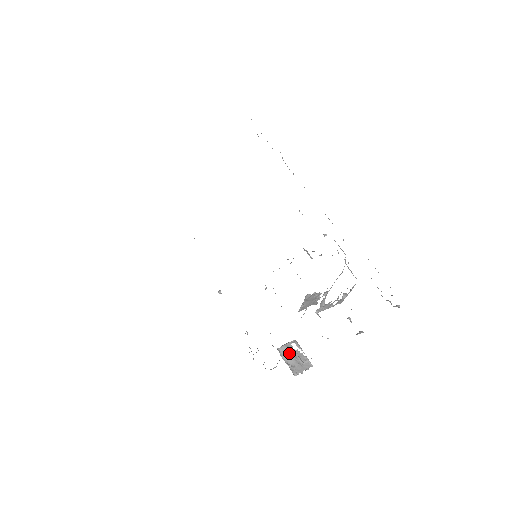
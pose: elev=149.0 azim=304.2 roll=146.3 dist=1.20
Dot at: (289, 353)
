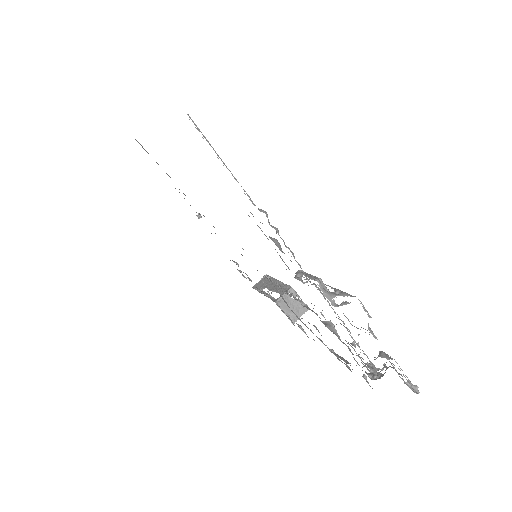
Dot at: occluded
